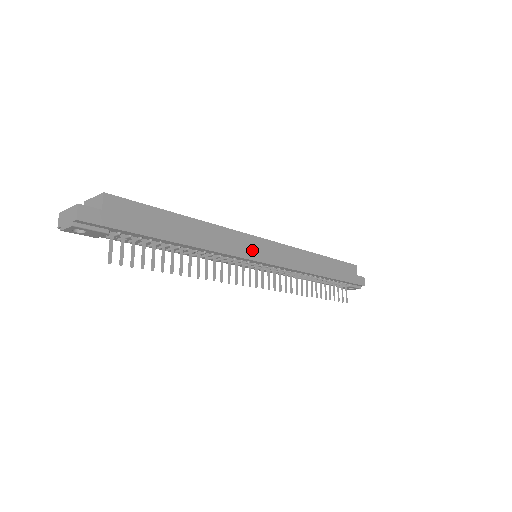
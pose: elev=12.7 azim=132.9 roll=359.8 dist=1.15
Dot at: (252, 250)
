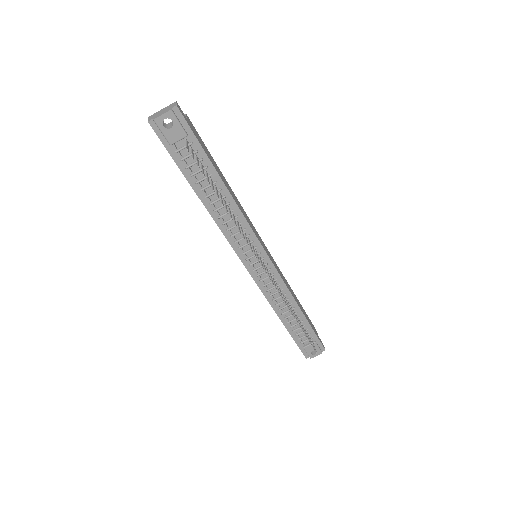
Dot at: (259, 238)
